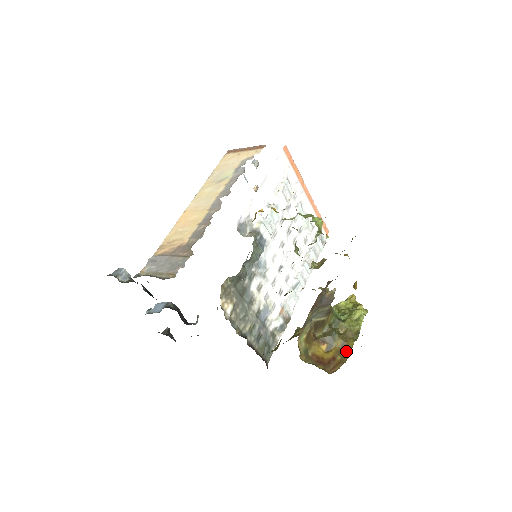
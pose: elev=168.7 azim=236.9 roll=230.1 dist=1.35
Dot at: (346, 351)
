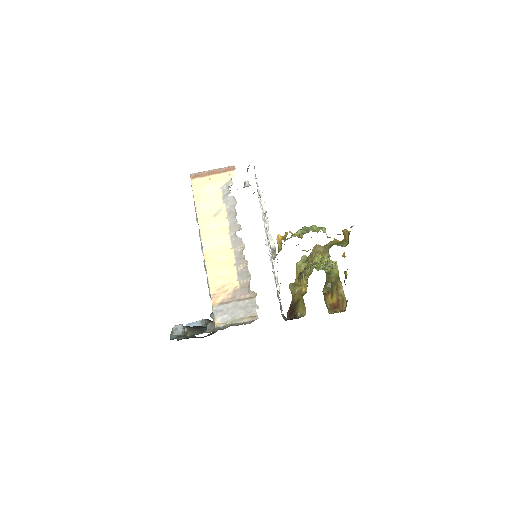
Dot at: (340, 291)
